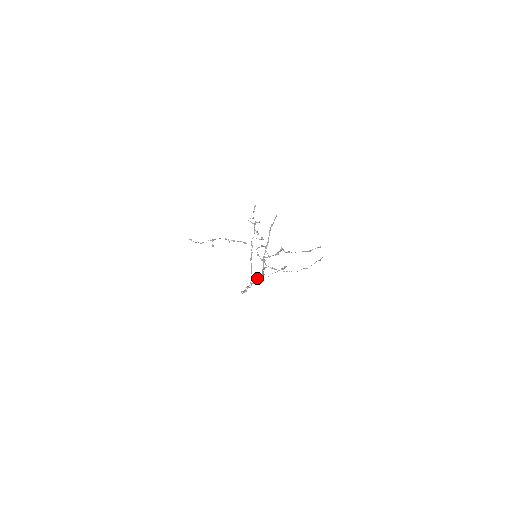
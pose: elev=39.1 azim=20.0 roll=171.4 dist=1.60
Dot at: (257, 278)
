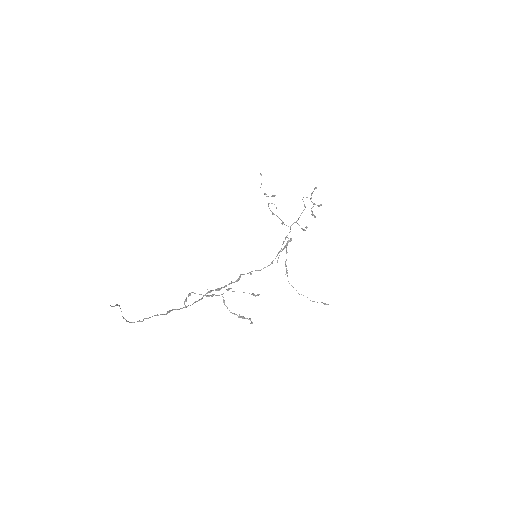
Dot at: (210, 292)
